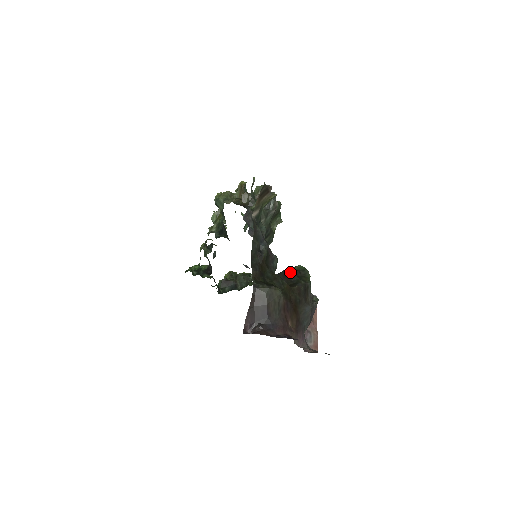
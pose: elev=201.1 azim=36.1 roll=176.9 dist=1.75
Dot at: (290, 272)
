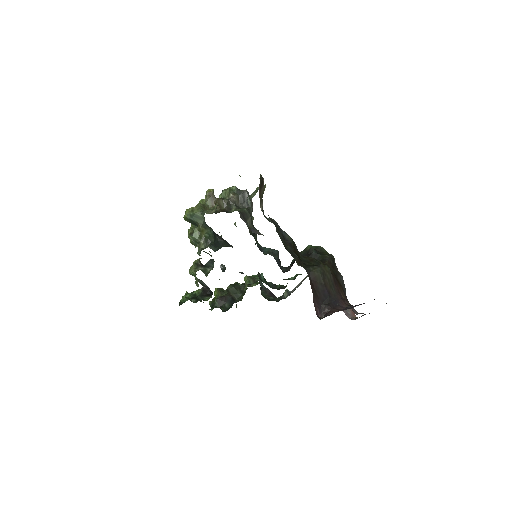
Dot at: (309, 253)
